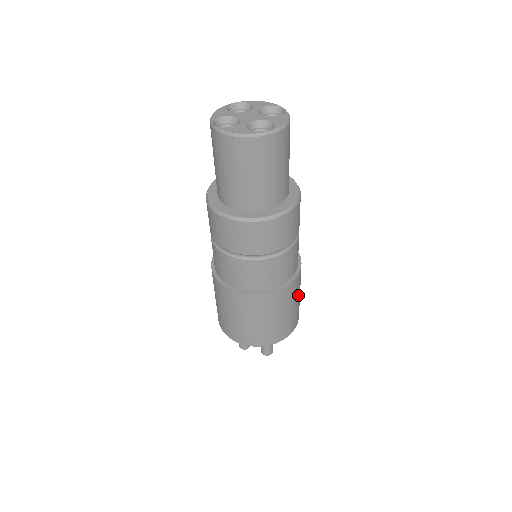
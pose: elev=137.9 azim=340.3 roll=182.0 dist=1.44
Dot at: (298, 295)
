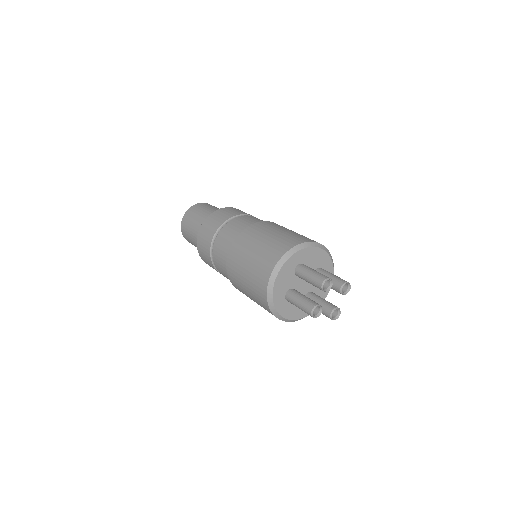
Dot at: (289, 230)
